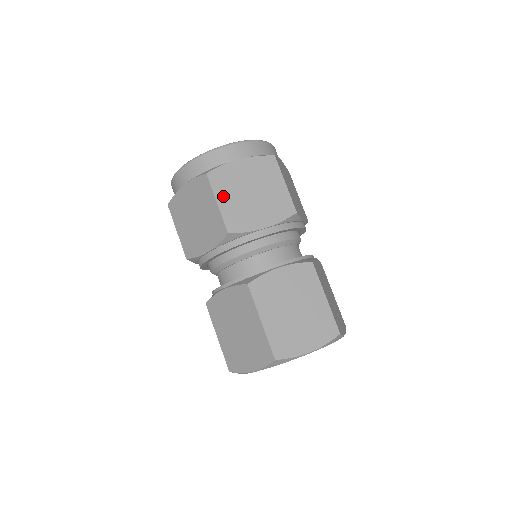
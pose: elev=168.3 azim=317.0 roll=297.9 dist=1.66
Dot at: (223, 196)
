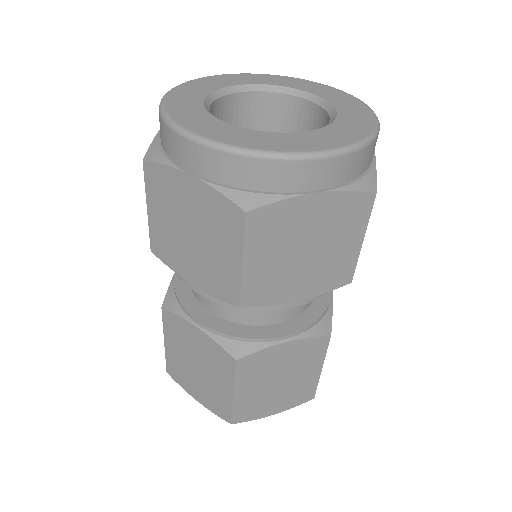
Dot at: (155, 207)
